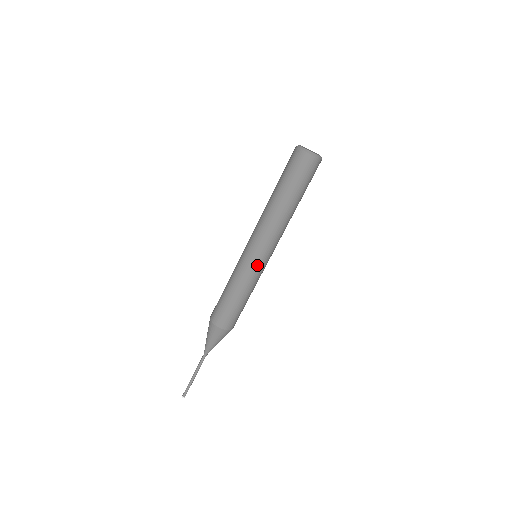
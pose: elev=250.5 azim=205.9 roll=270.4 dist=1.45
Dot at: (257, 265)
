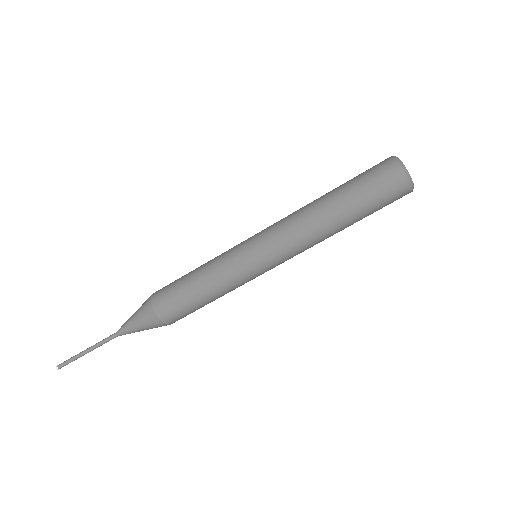
Dot at: (246, 257)
